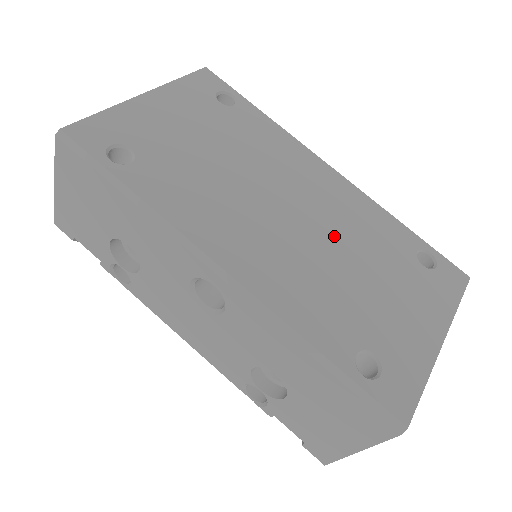
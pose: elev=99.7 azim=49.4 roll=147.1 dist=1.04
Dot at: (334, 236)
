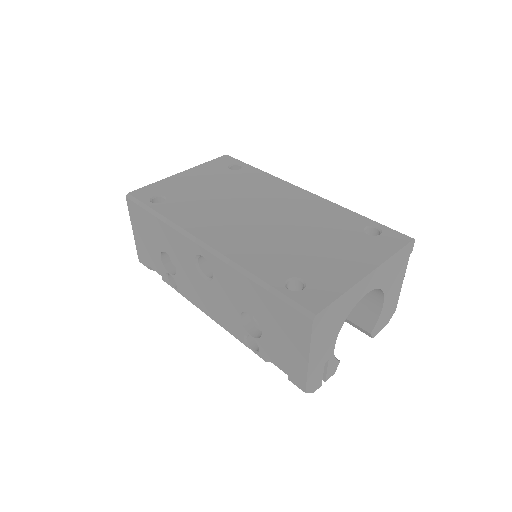
Dot at: (293, 223)
